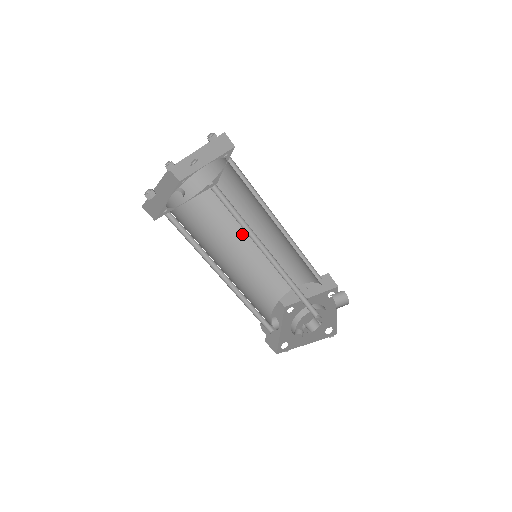
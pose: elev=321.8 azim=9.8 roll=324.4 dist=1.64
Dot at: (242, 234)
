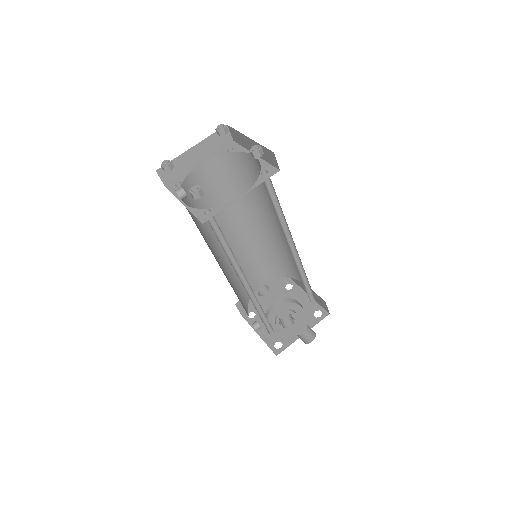
Dot at: (269, 220)
